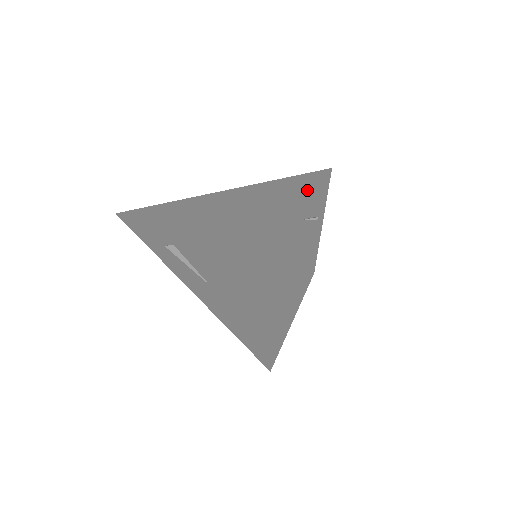
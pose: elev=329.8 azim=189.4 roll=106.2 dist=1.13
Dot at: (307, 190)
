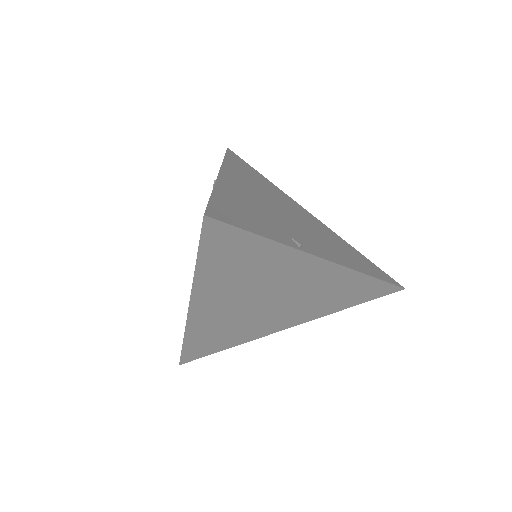
Dot at: (348, 257)
